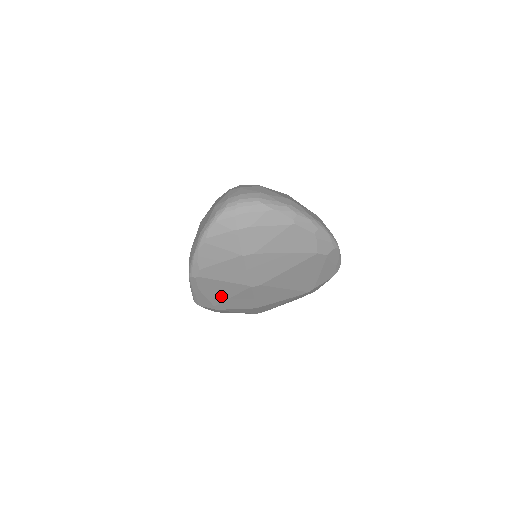
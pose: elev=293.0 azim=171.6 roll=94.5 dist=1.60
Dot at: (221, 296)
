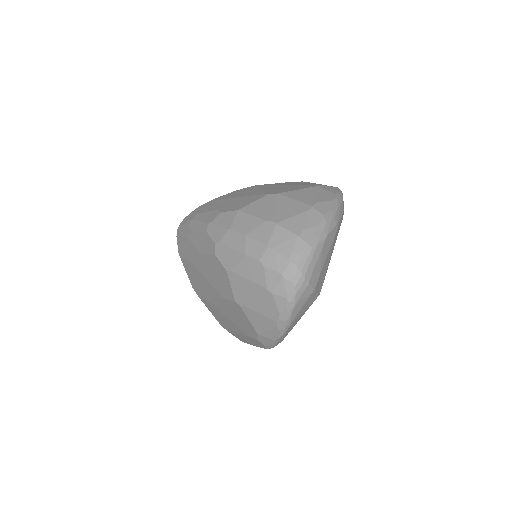
Dot at: occluded
